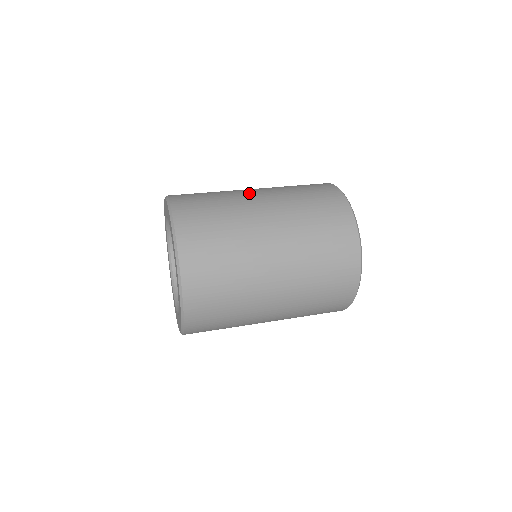
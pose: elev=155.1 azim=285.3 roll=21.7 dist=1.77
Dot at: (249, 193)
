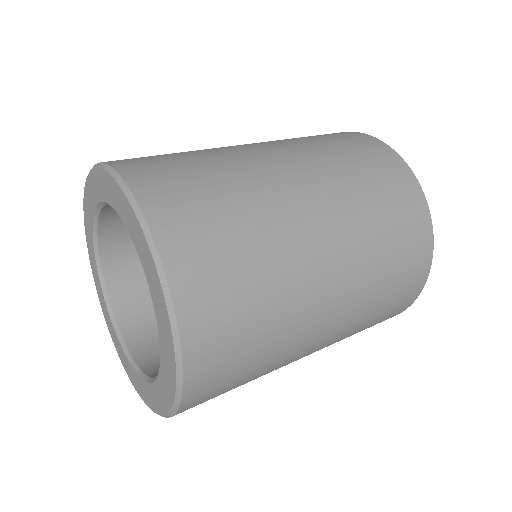
Dot at: (252, 150)
